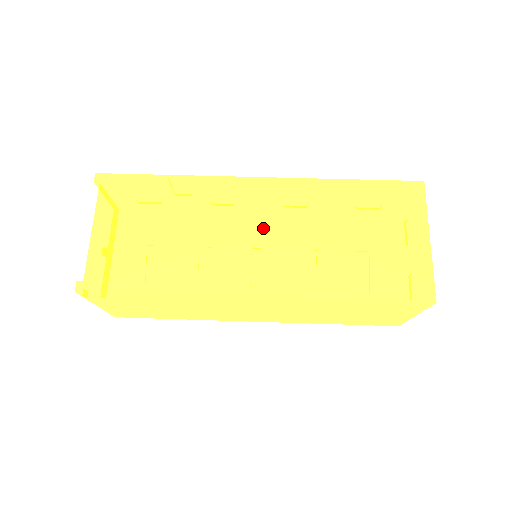
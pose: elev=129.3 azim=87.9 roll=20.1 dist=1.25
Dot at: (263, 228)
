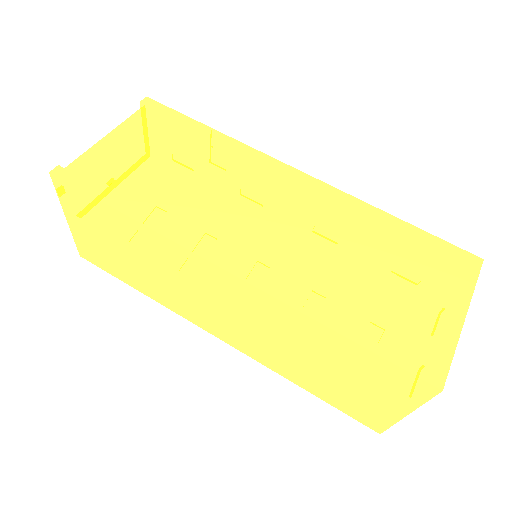
Dot at: (278, 214)
